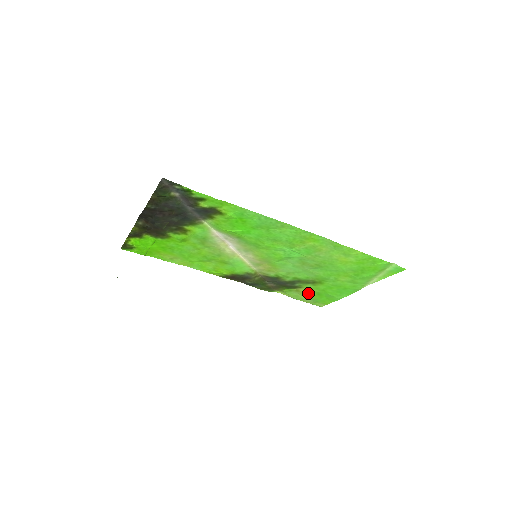
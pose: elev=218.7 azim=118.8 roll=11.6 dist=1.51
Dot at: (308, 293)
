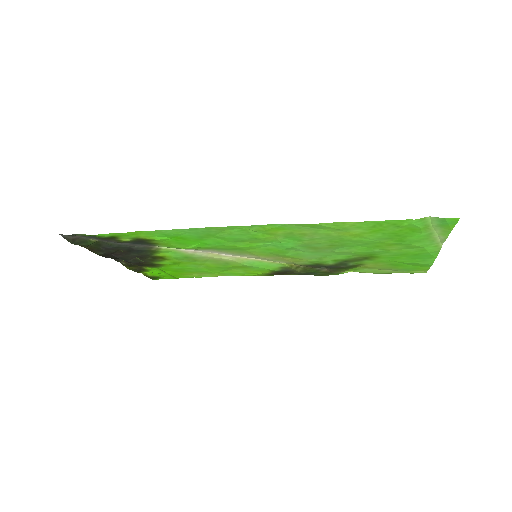
Dot at: (382, 266)
